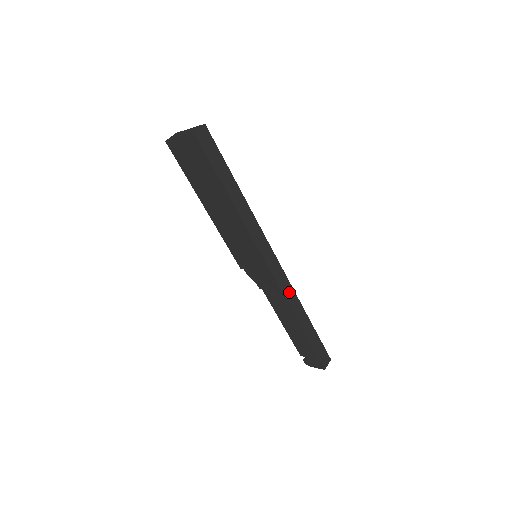
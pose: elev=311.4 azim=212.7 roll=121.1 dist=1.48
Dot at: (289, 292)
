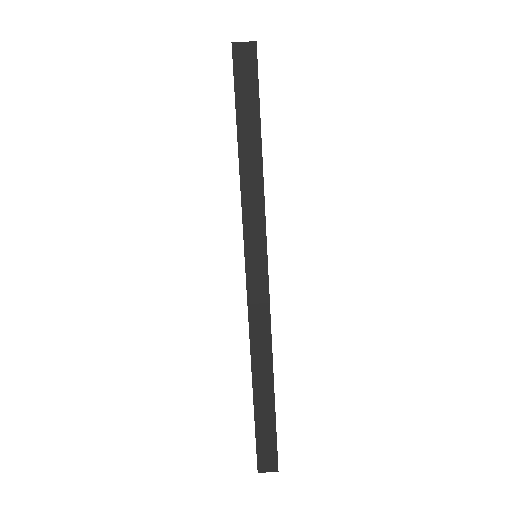
Dot at: (261, 329)
